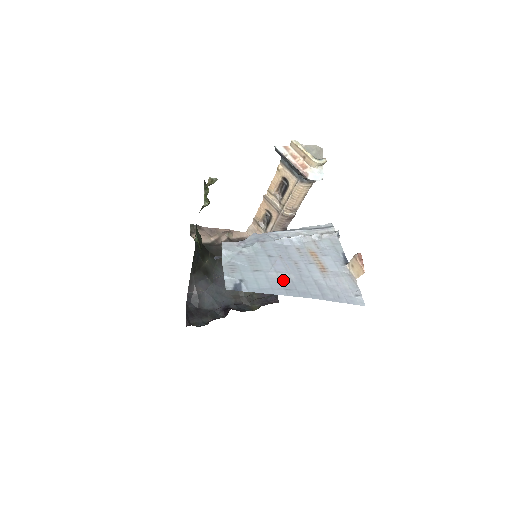
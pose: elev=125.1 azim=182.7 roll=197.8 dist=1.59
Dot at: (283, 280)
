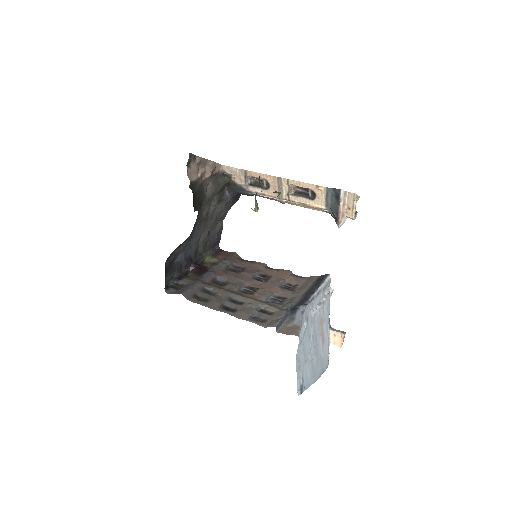
Dot at: (313, 365)
